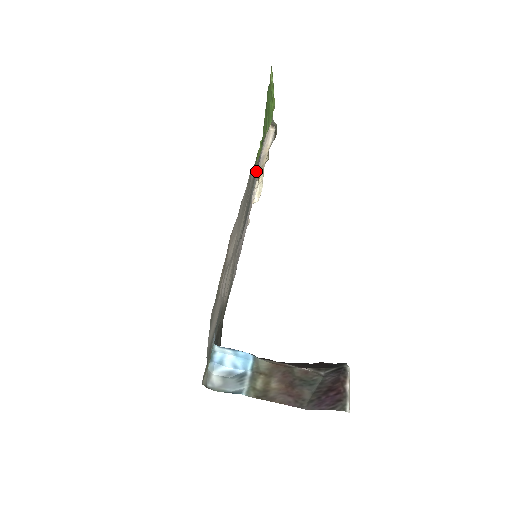
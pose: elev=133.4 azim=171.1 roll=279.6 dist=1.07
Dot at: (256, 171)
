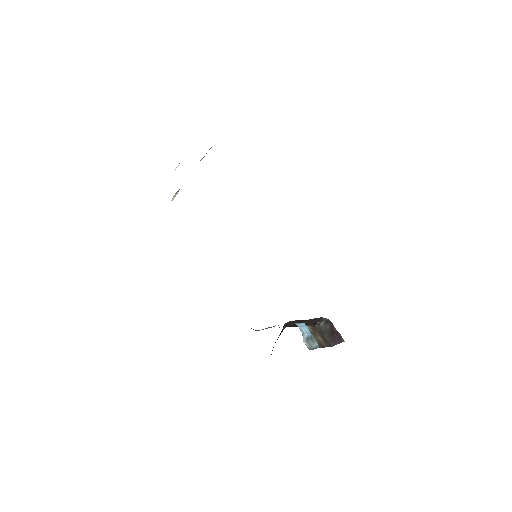
Dot at: occluded
